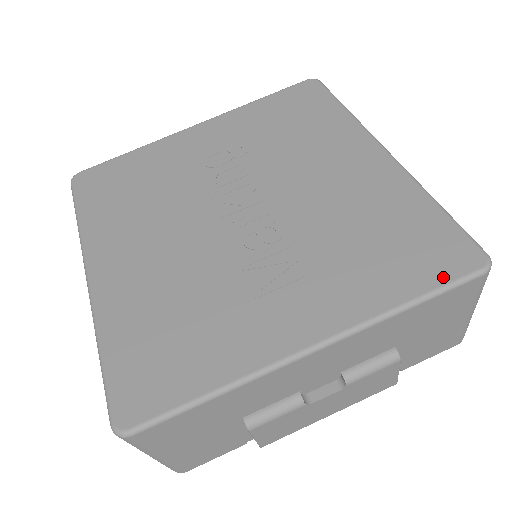
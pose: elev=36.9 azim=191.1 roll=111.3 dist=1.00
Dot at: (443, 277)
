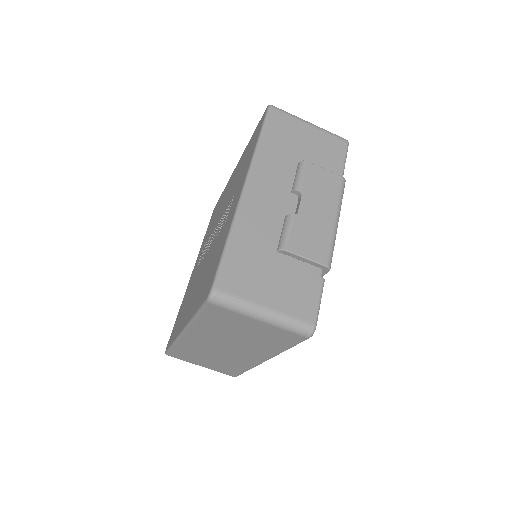
Dot at: (261, 126)
